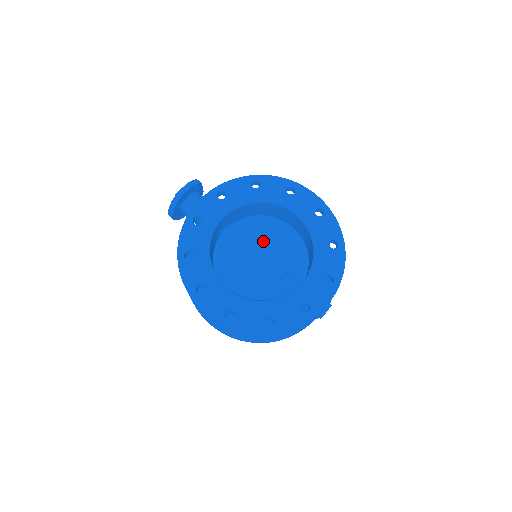
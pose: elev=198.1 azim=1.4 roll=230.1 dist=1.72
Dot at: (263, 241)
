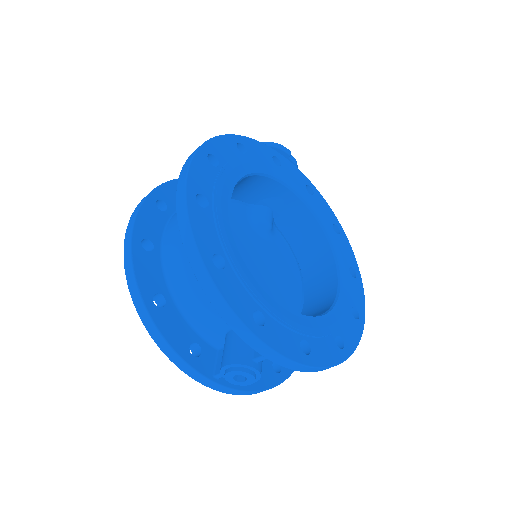
Dot at: (276, 262)
